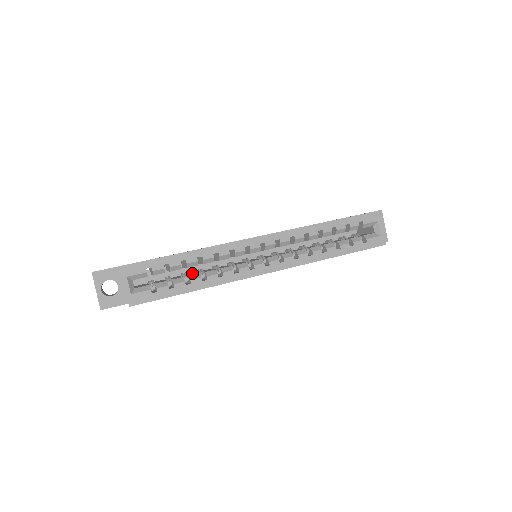
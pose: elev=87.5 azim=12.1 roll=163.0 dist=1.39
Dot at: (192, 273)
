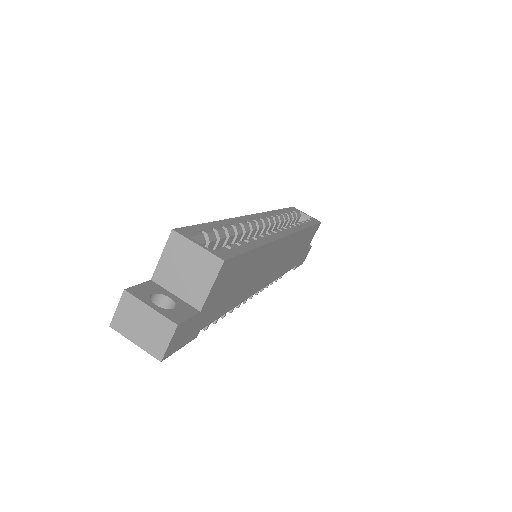
Dot at: occluded
